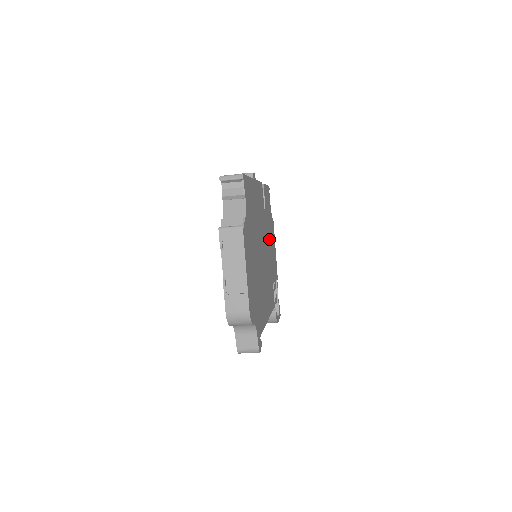
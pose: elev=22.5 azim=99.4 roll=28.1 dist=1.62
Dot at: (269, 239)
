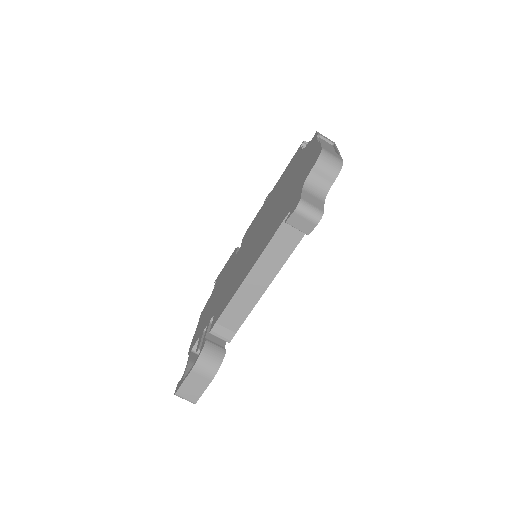
Dot at: occluded
